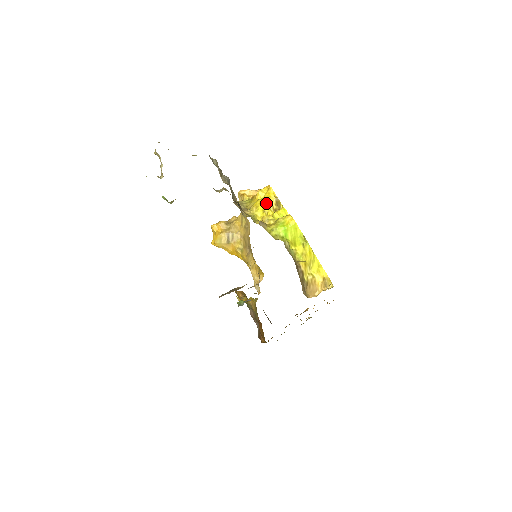
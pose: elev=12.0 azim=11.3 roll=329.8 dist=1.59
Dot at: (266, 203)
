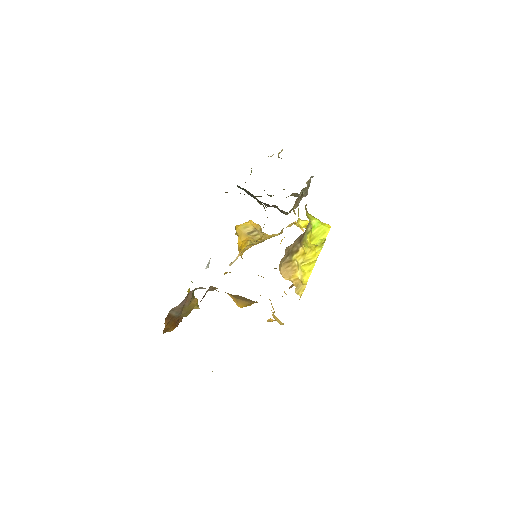
Dot at: occluded
